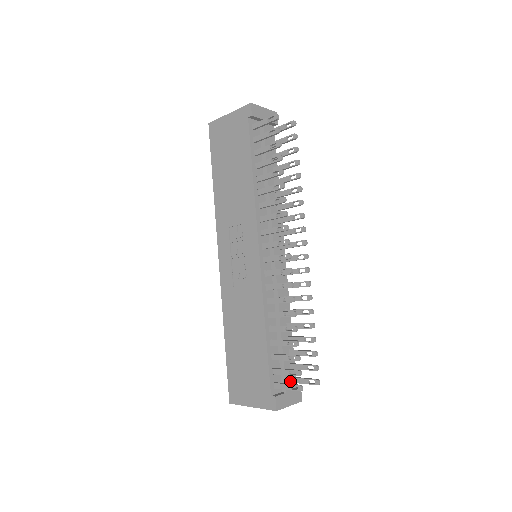
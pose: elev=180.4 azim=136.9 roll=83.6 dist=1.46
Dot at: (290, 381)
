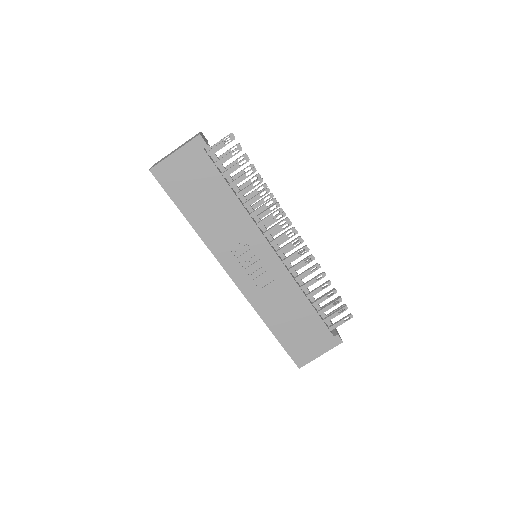
Dot at: occluded
